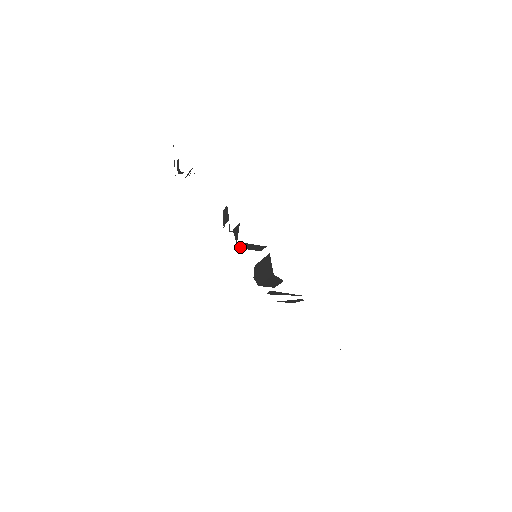
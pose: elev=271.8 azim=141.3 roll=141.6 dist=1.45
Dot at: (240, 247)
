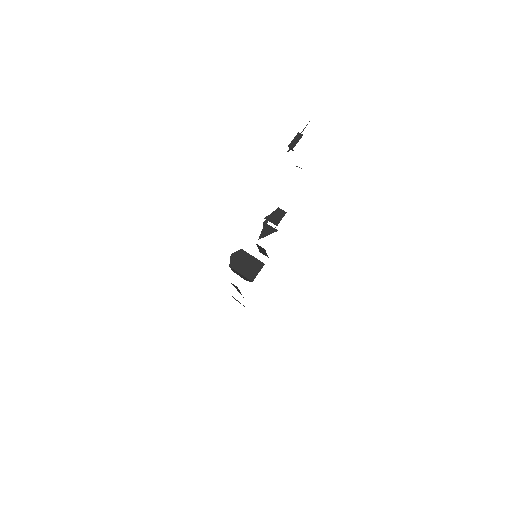
Dot at: occluded
